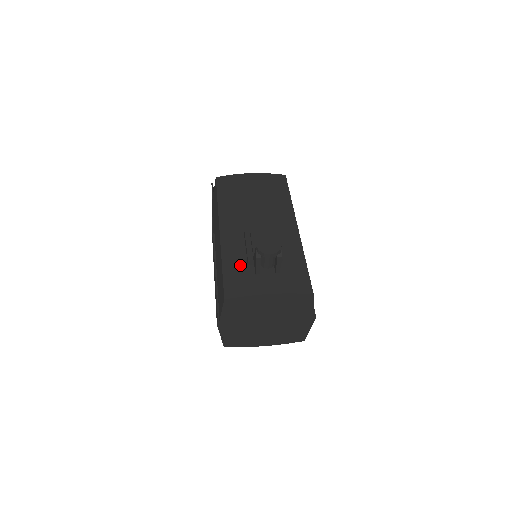
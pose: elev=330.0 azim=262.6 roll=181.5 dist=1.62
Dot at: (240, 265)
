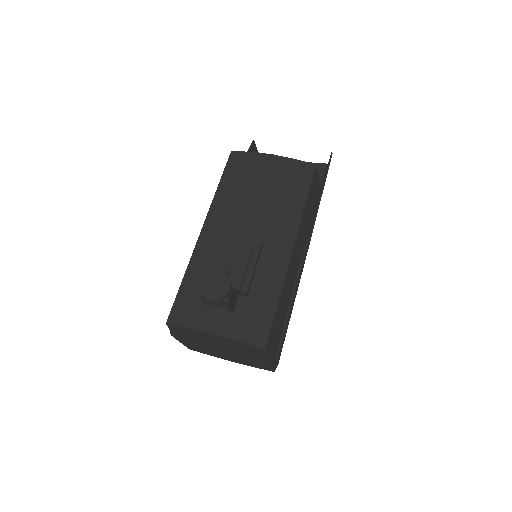
Dot at: occluded
